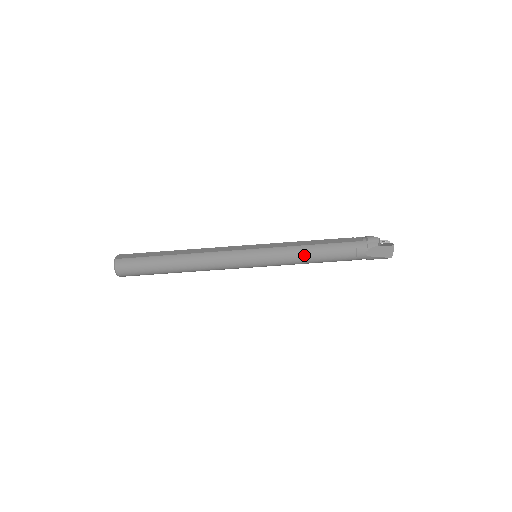
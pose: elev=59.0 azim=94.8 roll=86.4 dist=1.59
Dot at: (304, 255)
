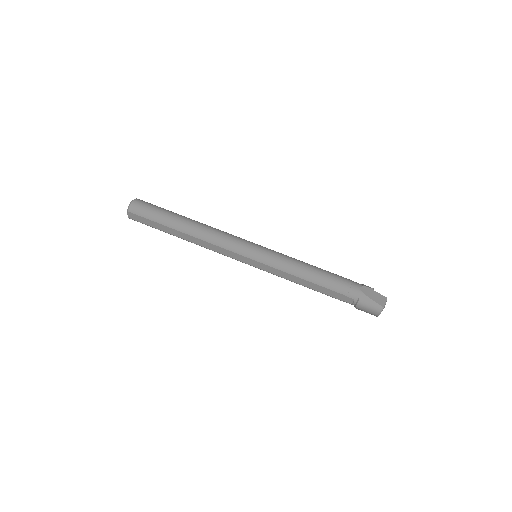
Dot at: (303, 264)
